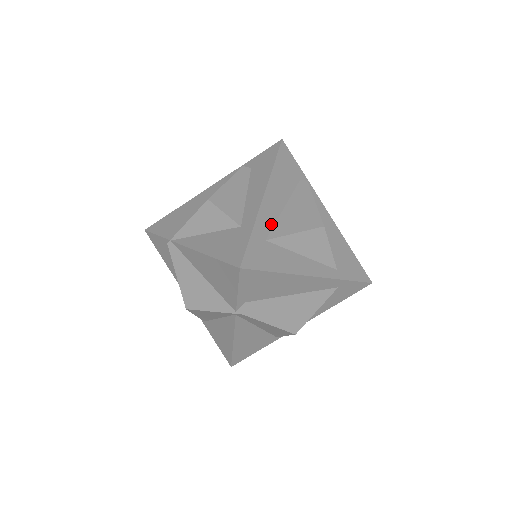
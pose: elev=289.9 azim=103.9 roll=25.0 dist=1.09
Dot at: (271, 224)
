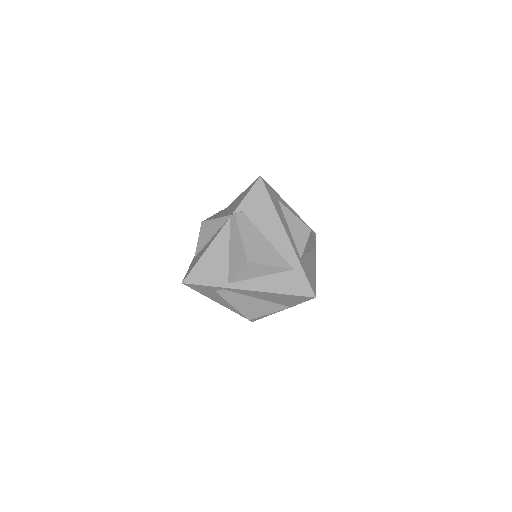
Dot at: occluded
